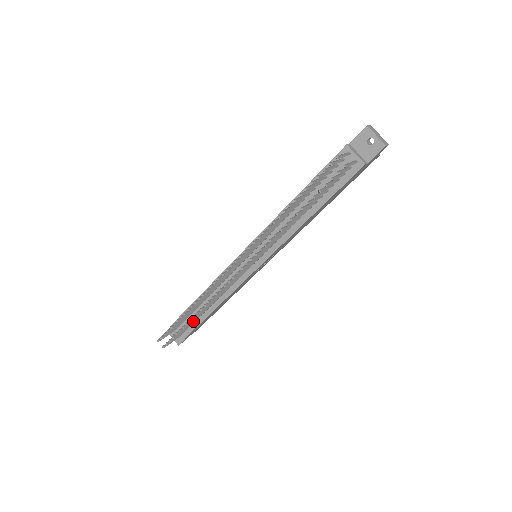
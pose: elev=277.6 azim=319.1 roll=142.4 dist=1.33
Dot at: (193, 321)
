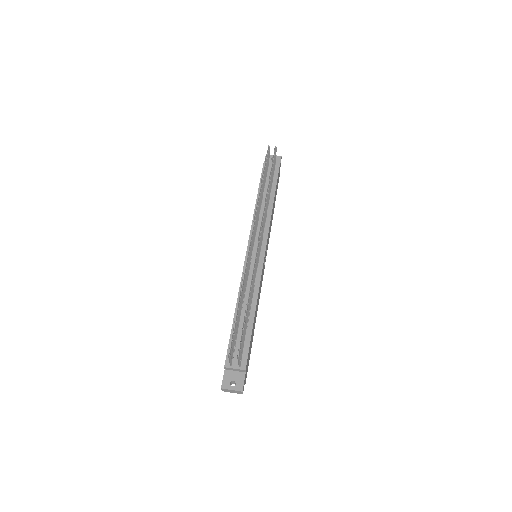
Dot at: (246, 323)
